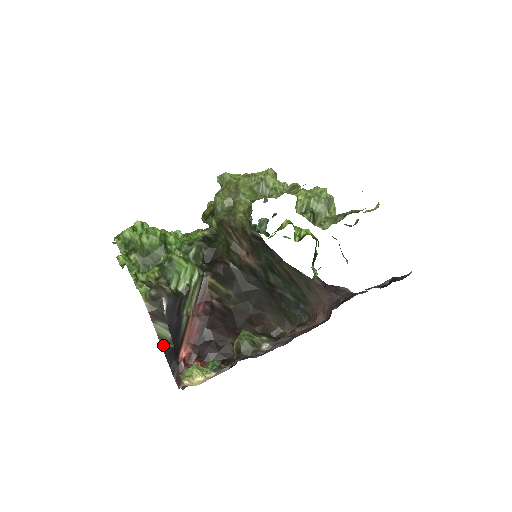
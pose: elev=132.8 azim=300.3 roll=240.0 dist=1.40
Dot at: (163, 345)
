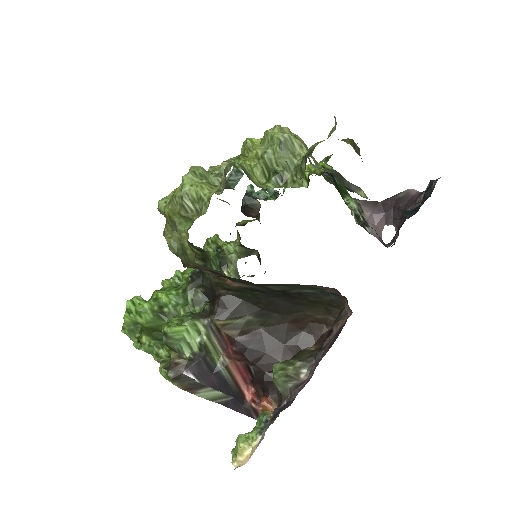
Dot at: (222, 403)
